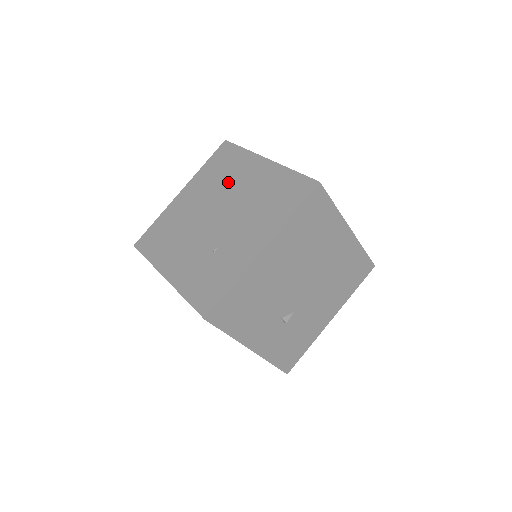
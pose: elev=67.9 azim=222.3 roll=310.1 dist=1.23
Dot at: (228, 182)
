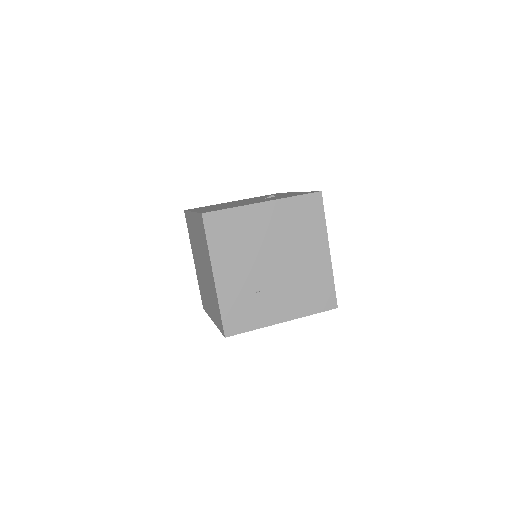
Dot at: (298, 240)
